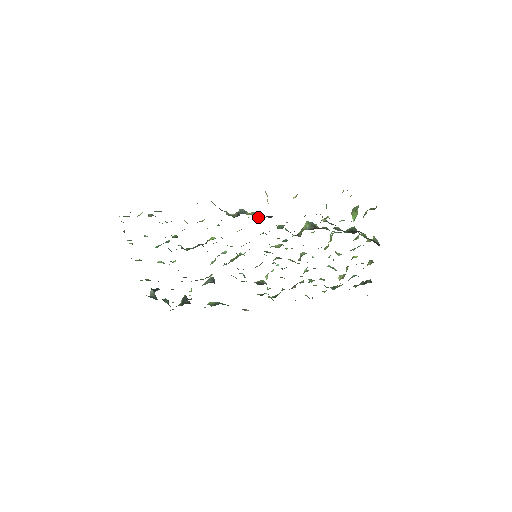
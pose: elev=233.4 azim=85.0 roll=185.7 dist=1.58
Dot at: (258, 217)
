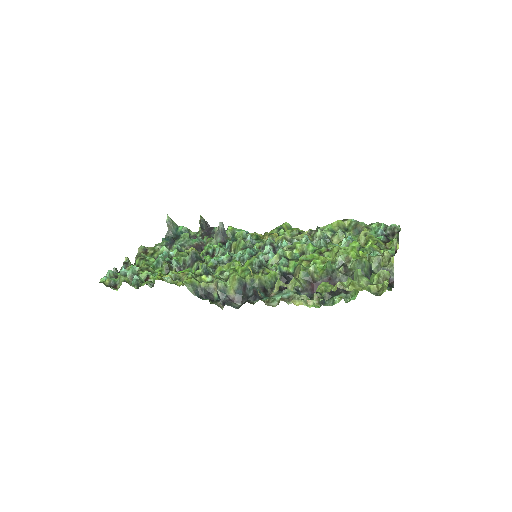
Dot at: (240, 302)
